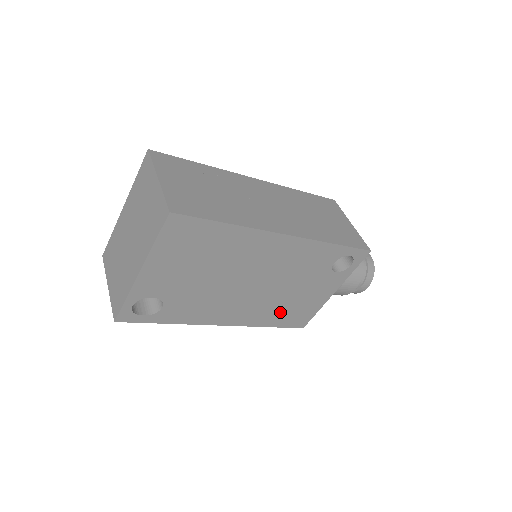
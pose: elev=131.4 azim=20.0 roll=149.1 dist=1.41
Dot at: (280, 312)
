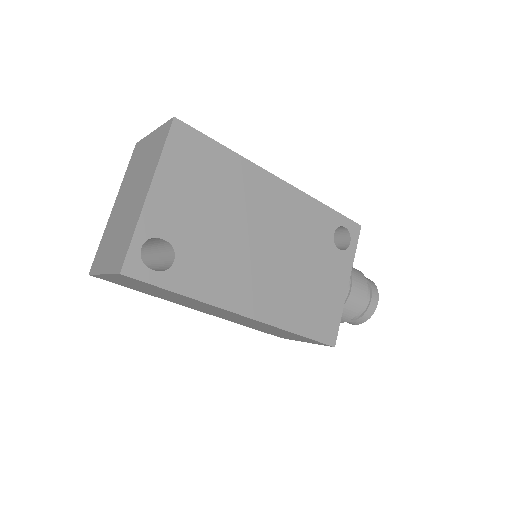
Dot at: (302, 307)
